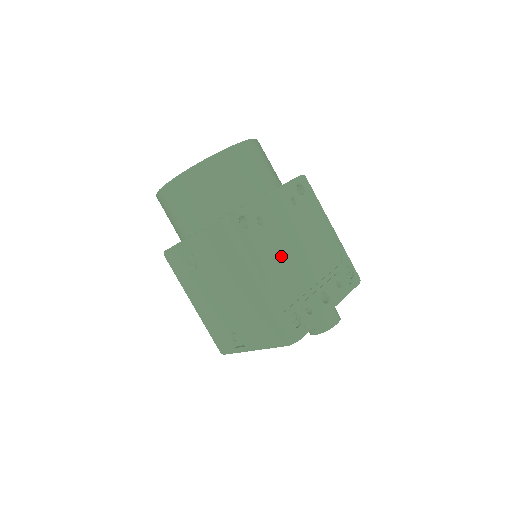
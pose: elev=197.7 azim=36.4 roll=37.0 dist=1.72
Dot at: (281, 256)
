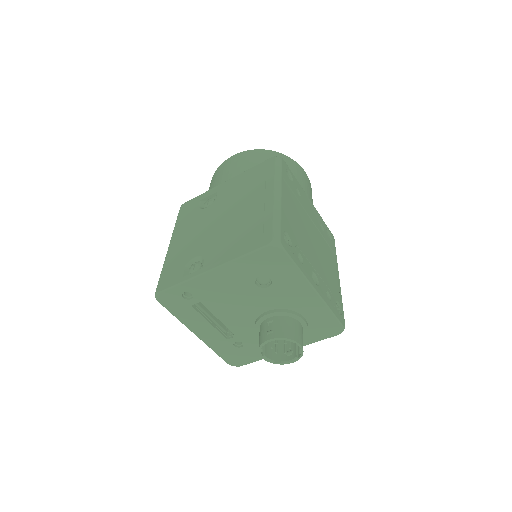
Dot at: (299, 217)
